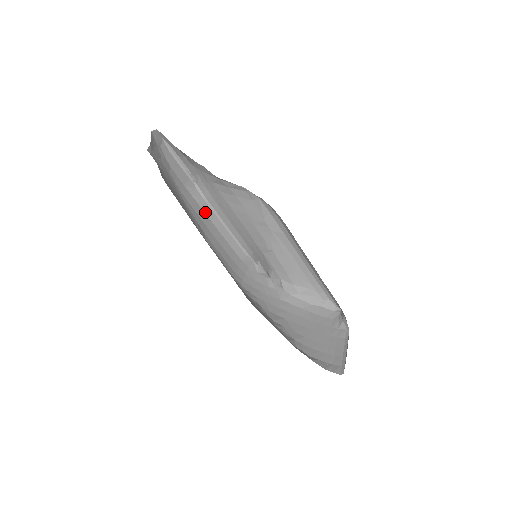
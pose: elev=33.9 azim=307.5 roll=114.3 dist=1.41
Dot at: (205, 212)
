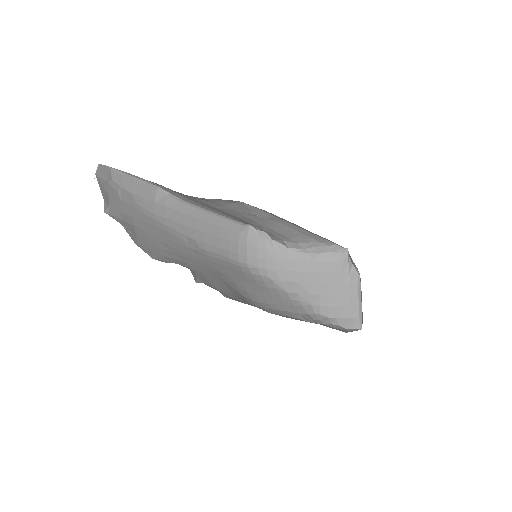
Dot at: (186, 213)
